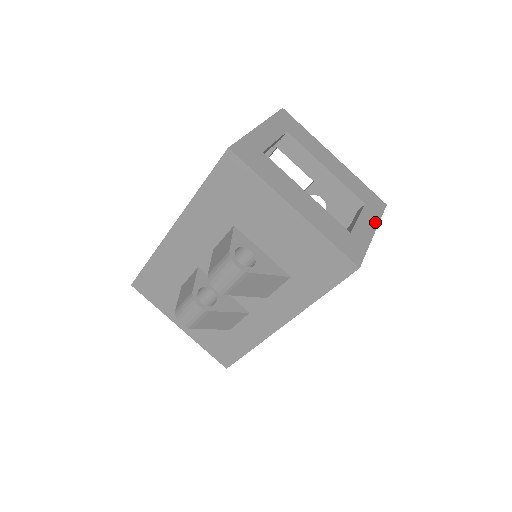
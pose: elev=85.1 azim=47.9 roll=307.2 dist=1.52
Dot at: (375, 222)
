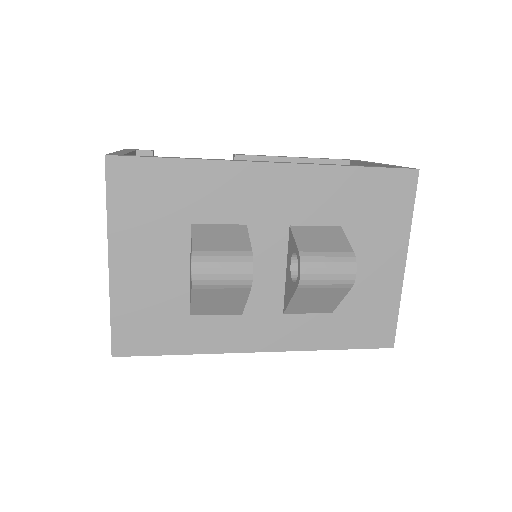
Dot at: occluded
